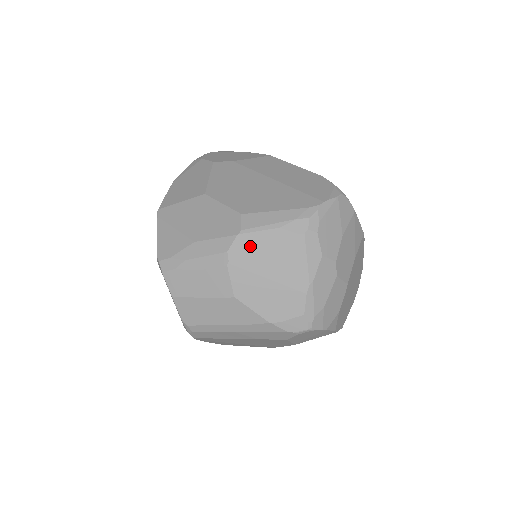
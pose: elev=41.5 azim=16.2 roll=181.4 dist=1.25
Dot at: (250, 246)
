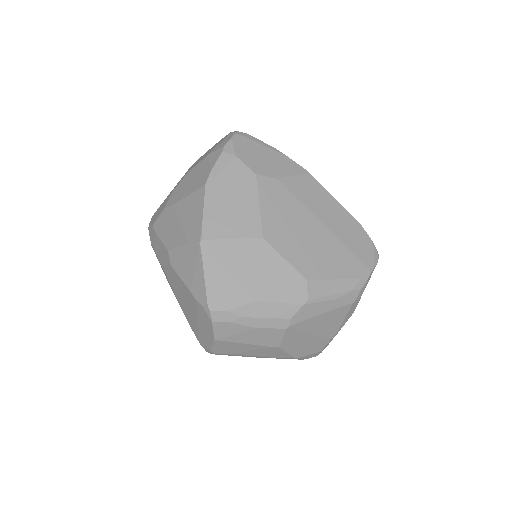
Dot at: (310, 314)
